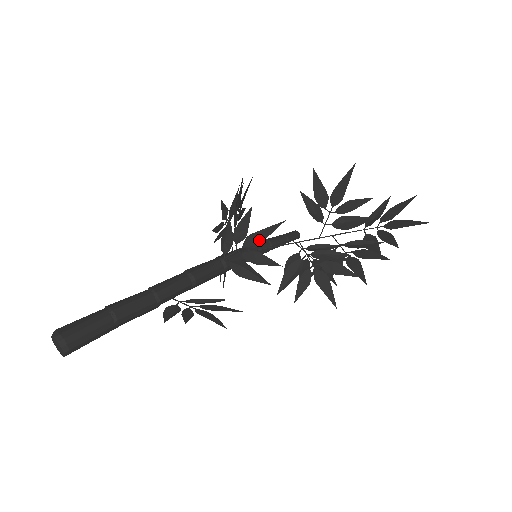
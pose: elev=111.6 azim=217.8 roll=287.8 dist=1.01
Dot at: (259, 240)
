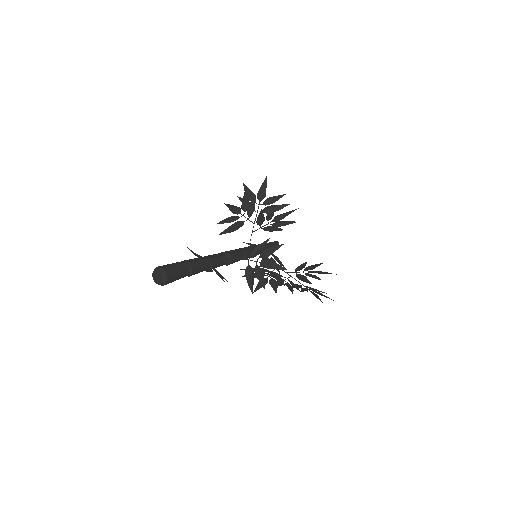
Dot at: (270, 266)
